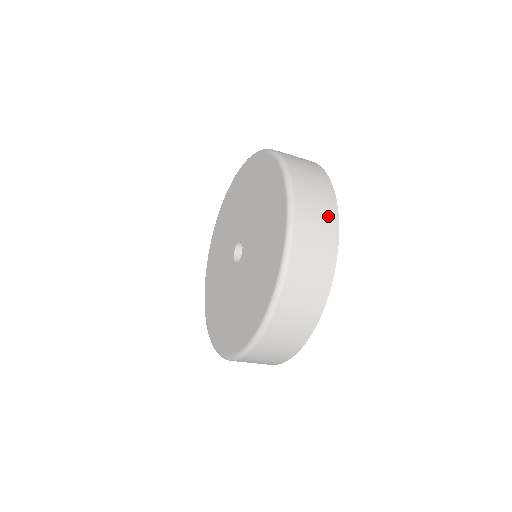
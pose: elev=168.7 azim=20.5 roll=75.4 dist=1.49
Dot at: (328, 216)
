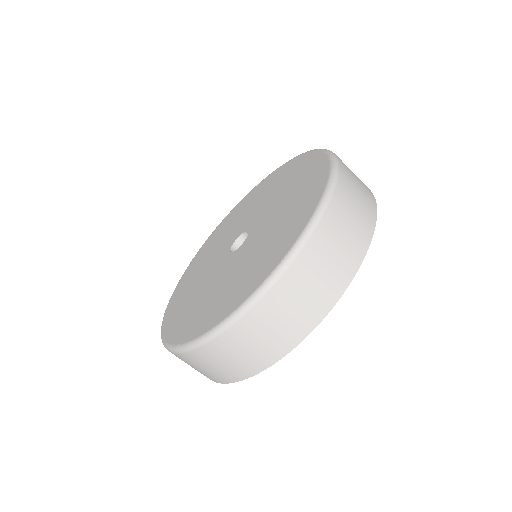
Dot at: (367, 208)
